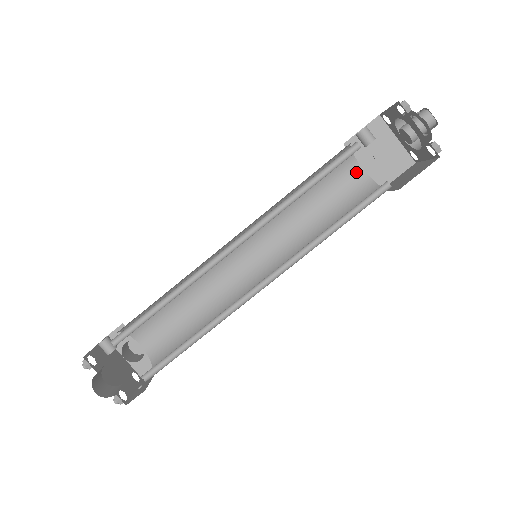
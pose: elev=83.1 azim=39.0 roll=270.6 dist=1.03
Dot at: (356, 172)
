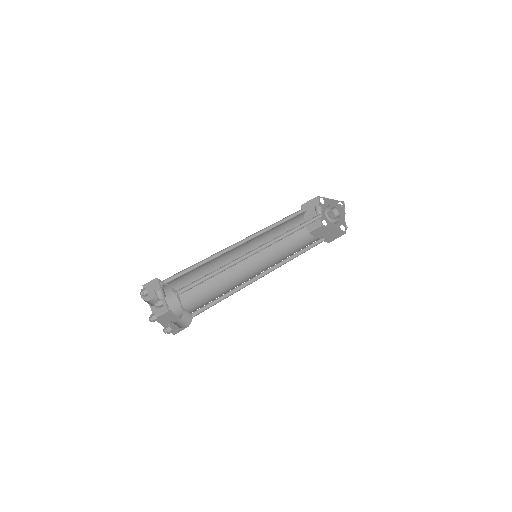
Dot at: (301, 222)
